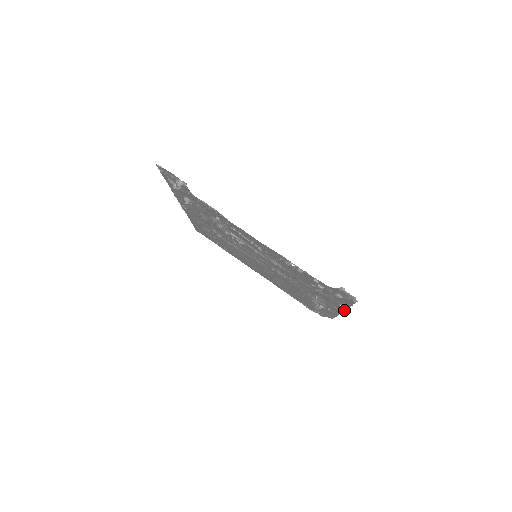
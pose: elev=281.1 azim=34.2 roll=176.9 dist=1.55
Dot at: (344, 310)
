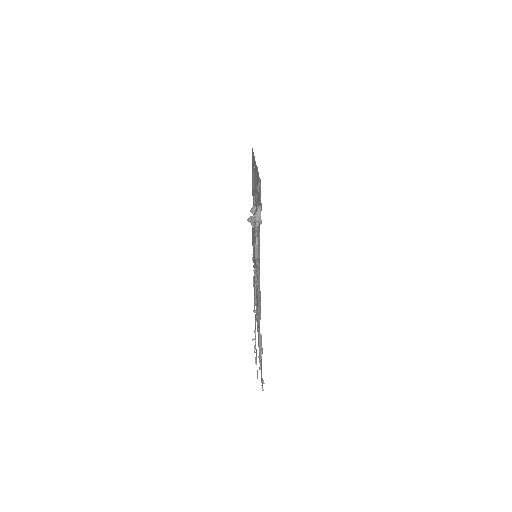
Dot at: occluded
